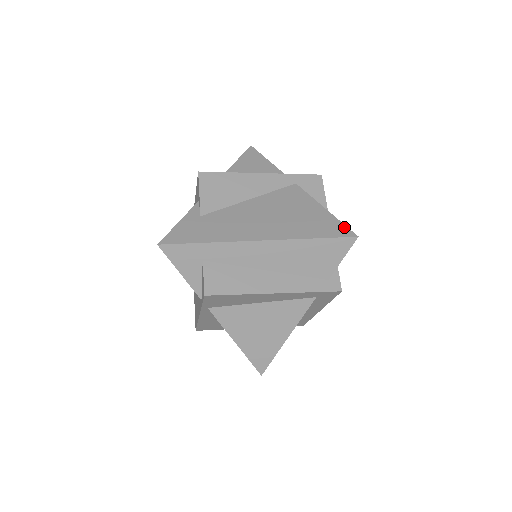
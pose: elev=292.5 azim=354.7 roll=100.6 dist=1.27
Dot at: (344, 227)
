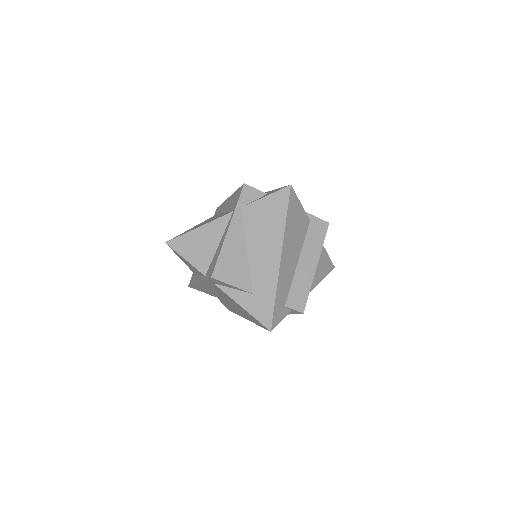
Dot at: (260, 323)
